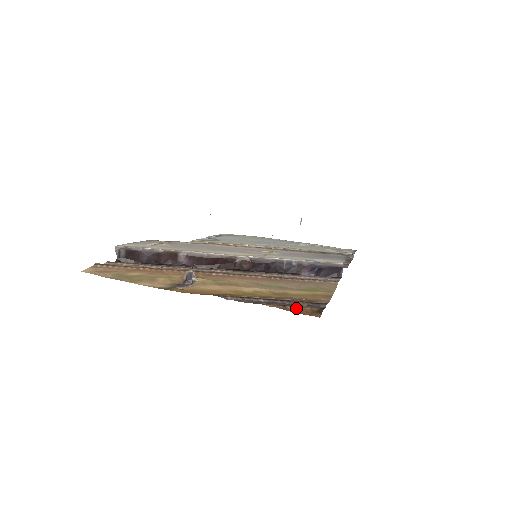
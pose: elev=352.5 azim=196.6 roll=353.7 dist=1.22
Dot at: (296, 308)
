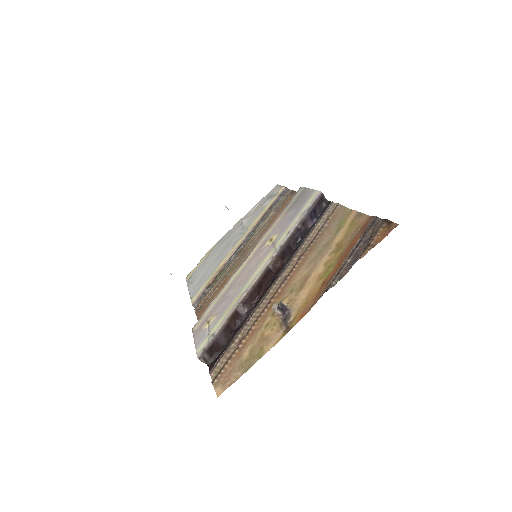
Dot at: (376, 238)
